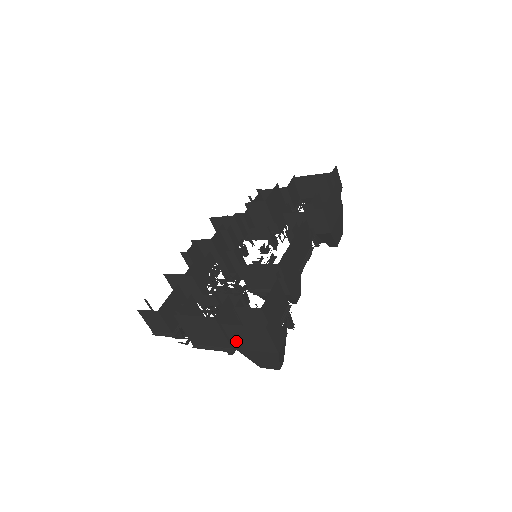
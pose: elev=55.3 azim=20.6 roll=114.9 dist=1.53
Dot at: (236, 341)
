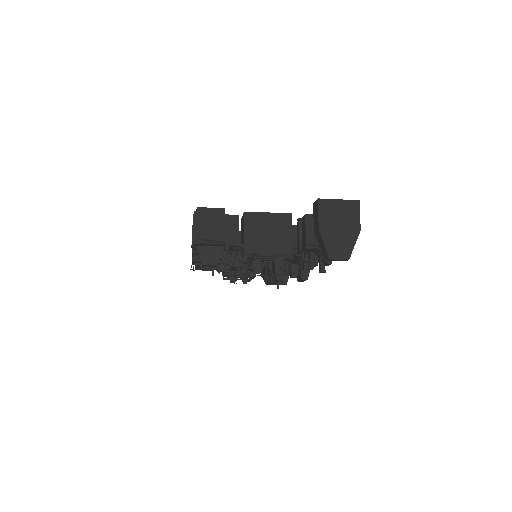
Dot at: (324, 219)
